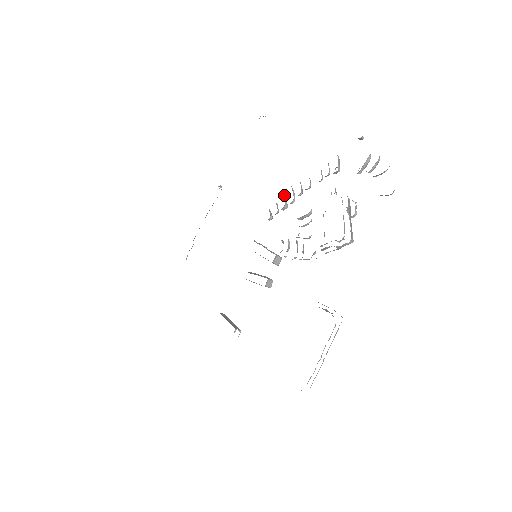
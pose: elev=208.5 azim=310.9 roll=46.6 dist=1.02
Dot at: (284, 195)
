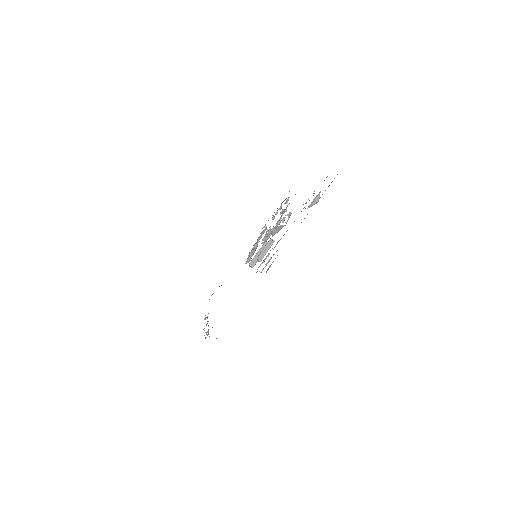
Dot at: occluded
